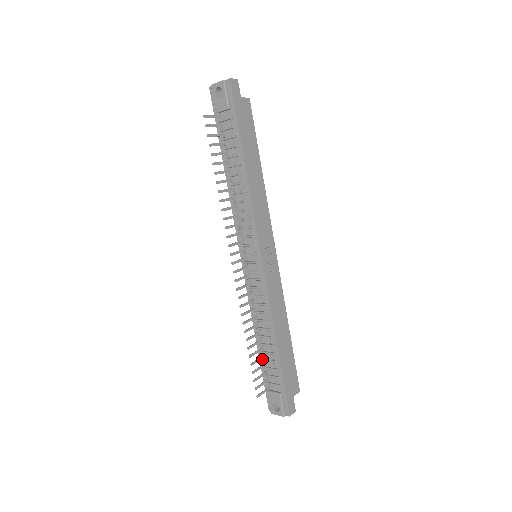
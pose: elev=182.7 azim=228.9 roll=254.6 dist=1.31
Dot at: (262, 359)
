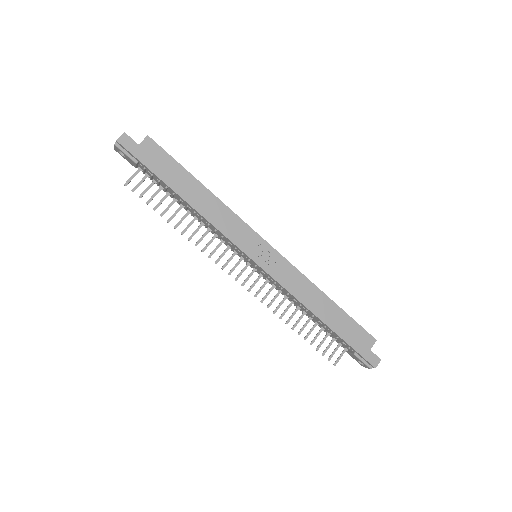
Dot at: occluded
